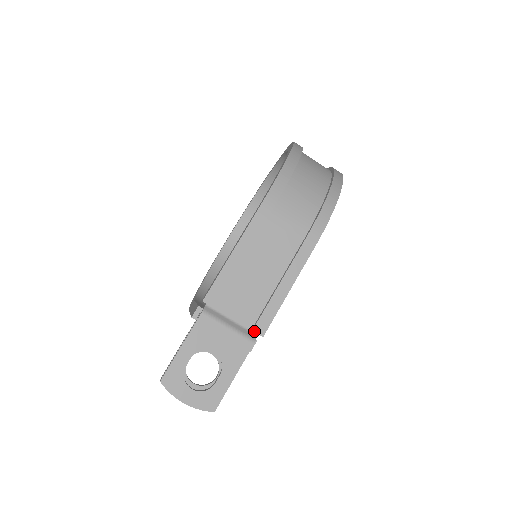
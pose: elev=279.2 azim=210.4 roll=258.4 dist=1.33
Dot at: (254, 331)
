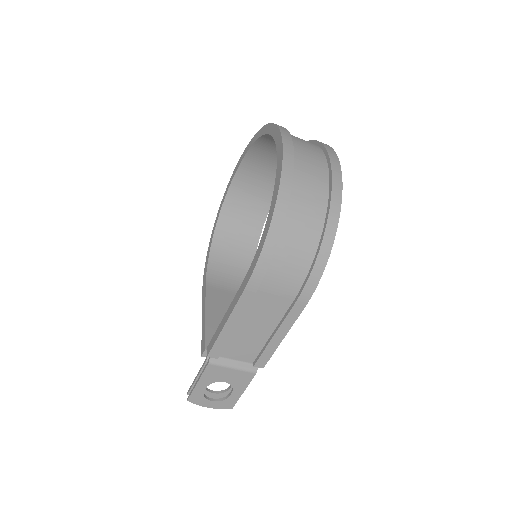
Dot at: (255, 366)
